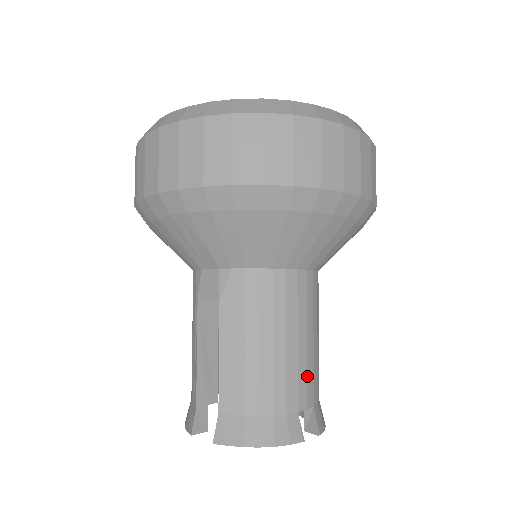
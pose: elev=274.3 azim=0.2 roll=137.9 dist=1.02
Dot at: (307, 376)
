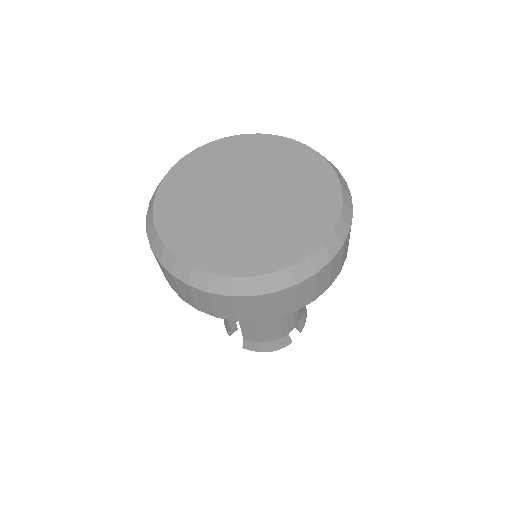
Dot at: (294, 320)
